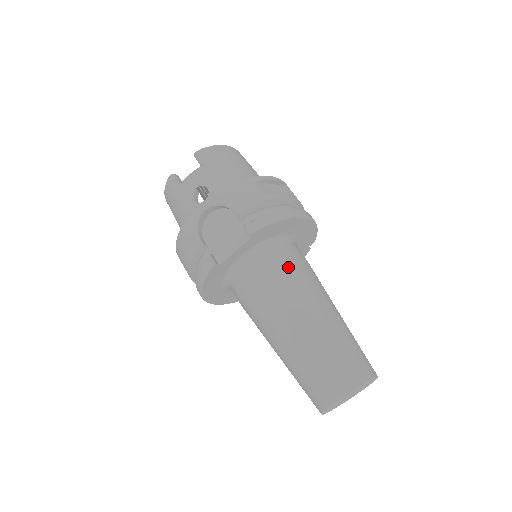
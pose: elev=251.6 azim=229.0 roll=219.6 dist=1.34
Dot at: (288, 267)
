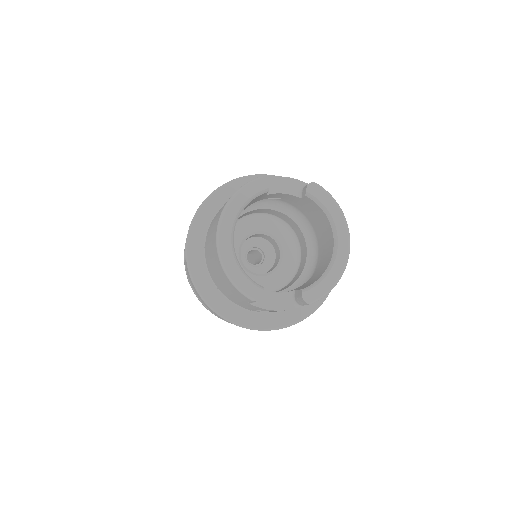
Dot at: occluded
